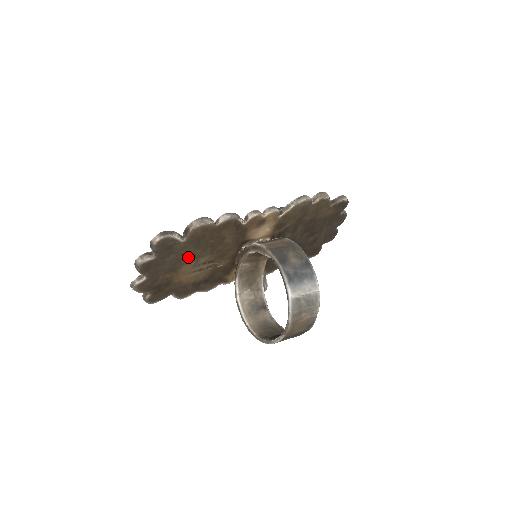
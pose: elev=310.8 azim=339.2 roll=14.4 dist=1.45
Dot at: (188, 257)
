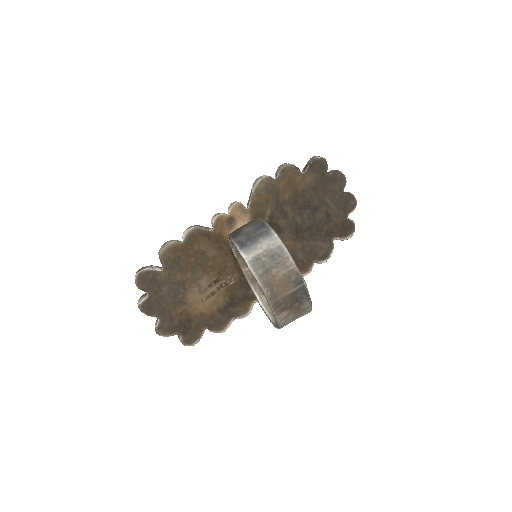
Dot at: (183, 284)
